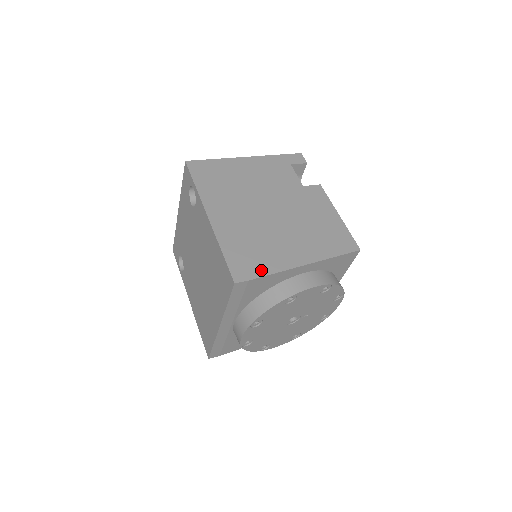
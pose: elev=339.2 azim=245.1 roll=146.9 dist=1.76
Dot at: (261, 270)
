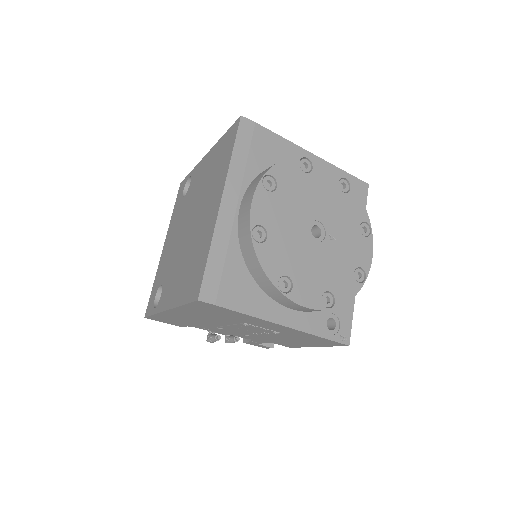
Dot at: occluded
